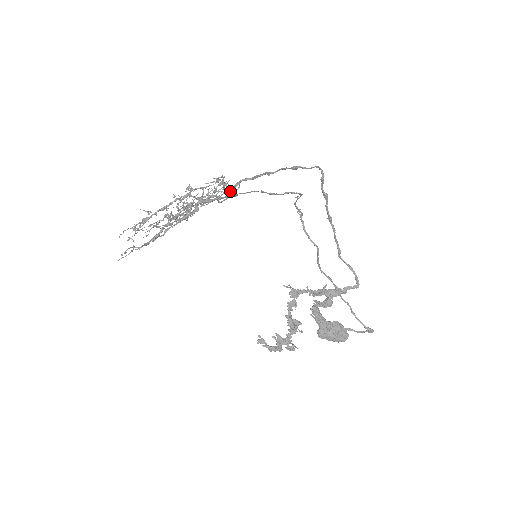
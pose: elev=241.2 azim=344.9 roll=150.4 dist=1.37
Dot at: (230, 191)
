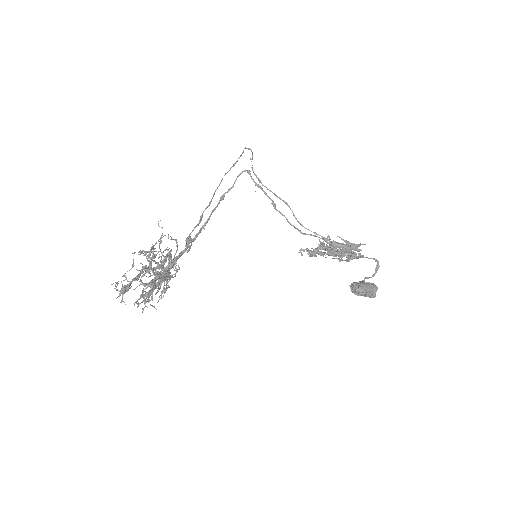
Dot at: (188, 240)
